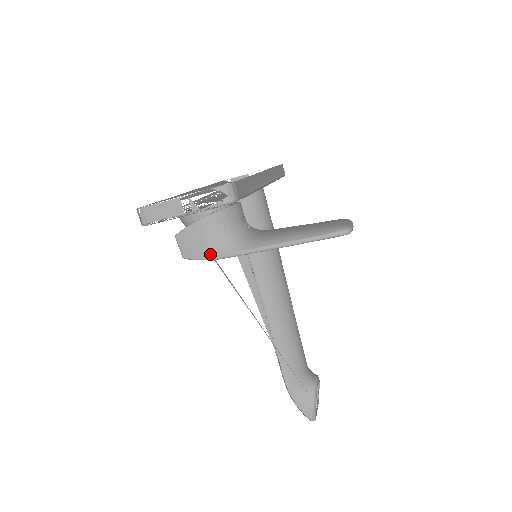
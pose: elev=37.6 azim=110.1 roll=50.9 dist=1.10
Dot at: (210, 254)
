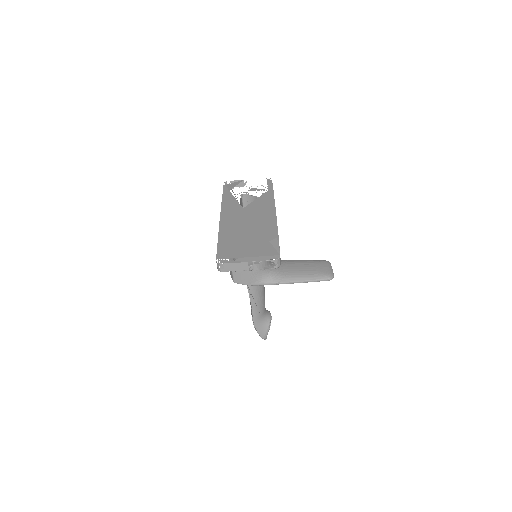
Dot at: (252, 283)
